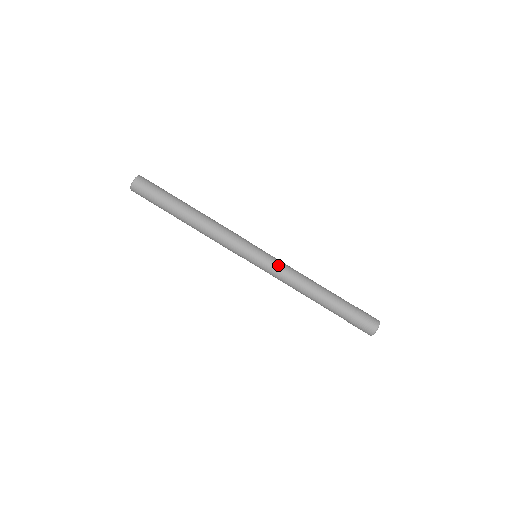
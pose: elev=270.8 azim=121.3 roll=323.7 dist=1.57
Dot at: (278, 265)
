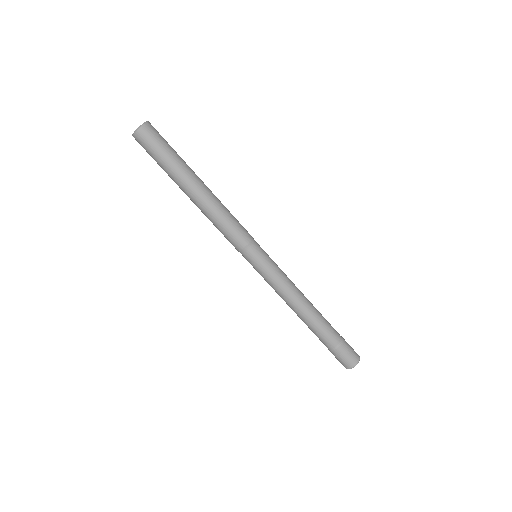
Dot at: (273, 279)
